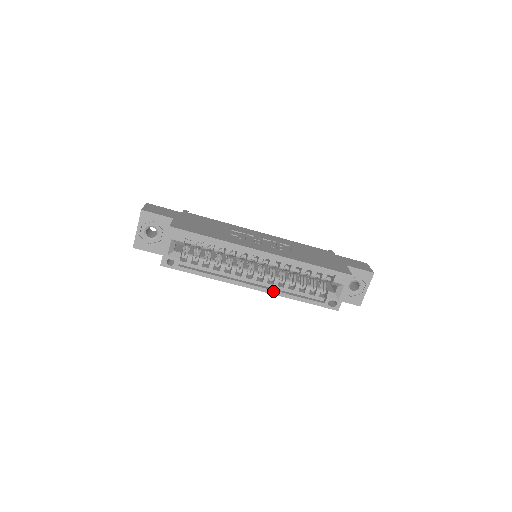
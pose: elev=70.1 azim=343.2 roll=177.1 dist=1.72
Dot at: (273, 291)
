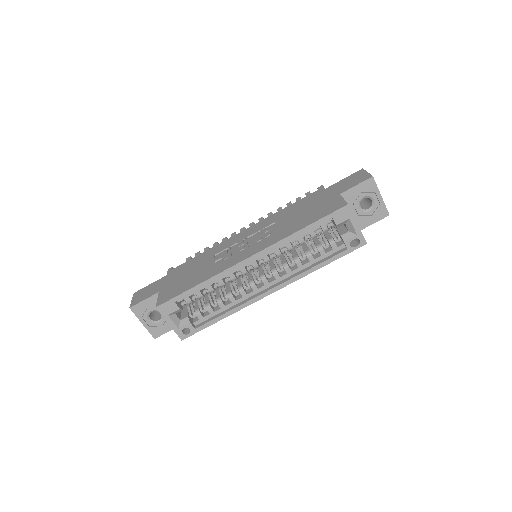
Dot at: (291, 279)
